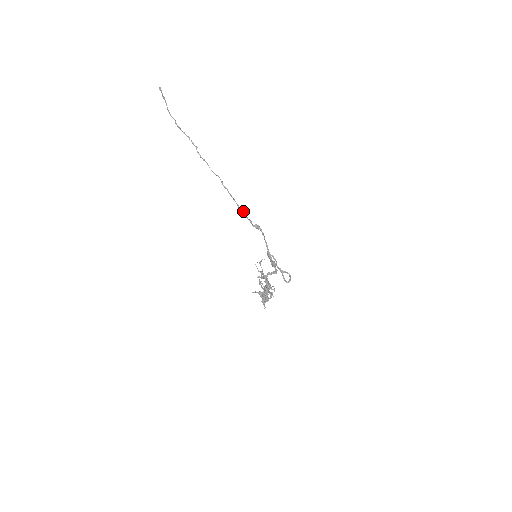
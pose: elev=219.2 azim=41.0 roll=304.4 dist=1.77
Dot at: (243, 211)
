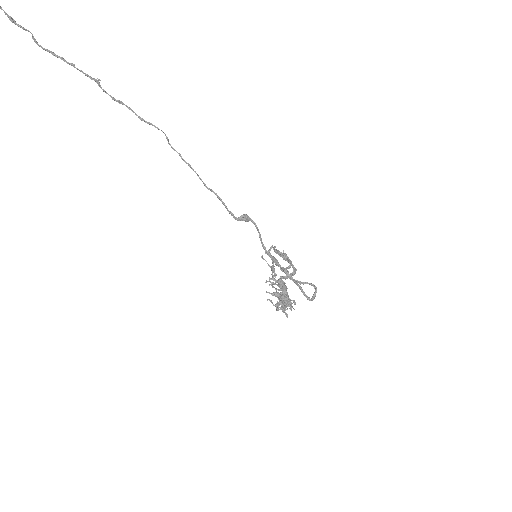
Dot at: (215, 194)
